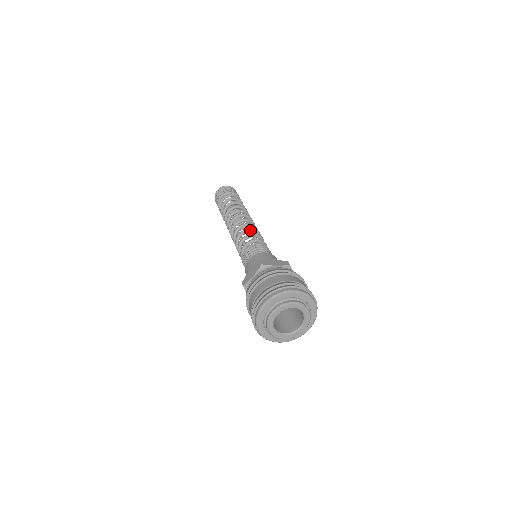
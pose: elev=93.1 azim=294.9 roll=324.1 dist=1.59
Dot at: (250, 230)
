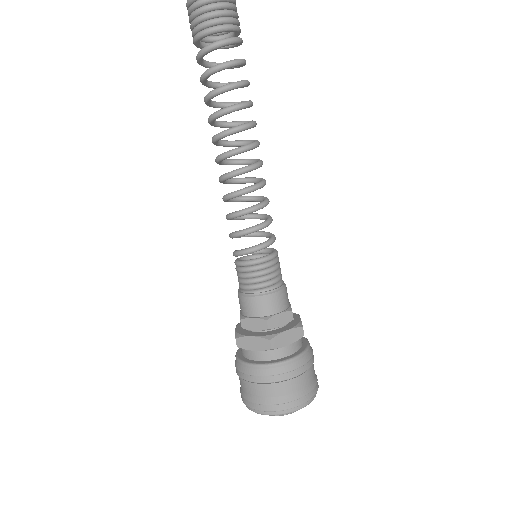
Dot at: (257, 210)
